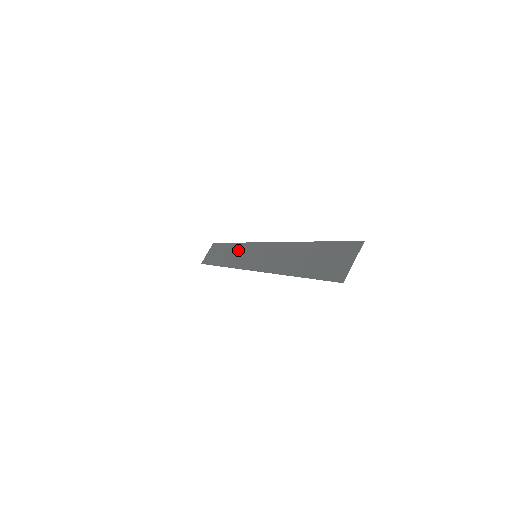
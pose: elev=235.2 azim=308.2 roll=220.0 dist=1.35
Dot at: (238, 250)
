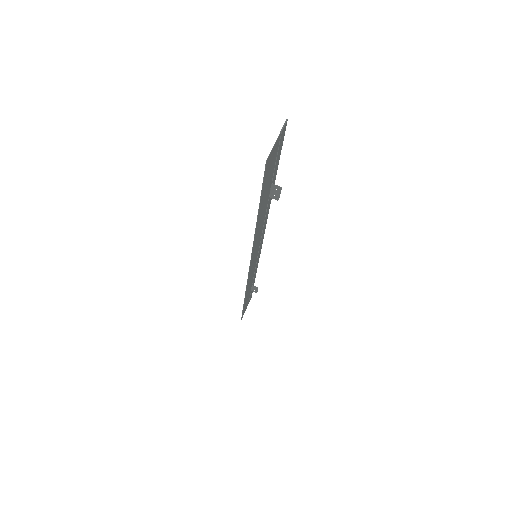
Dot at: (253, 273)
